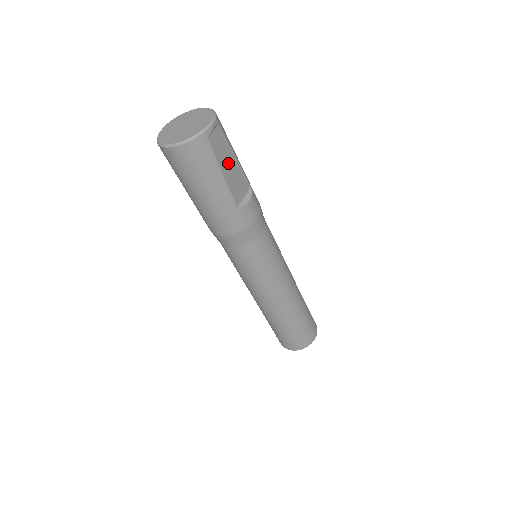
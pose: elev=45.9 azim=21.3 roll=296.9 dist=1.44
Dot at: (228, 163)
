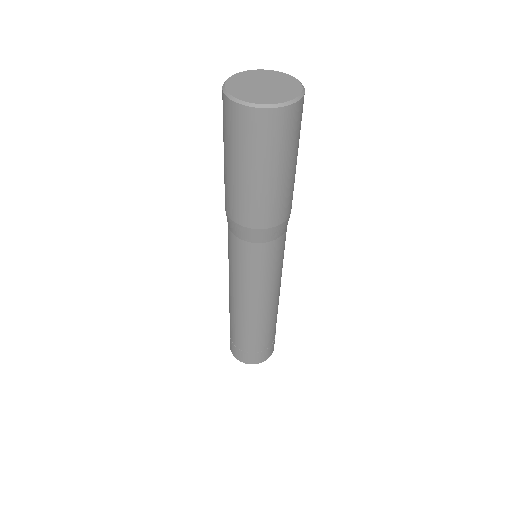
Dot at: occluded
